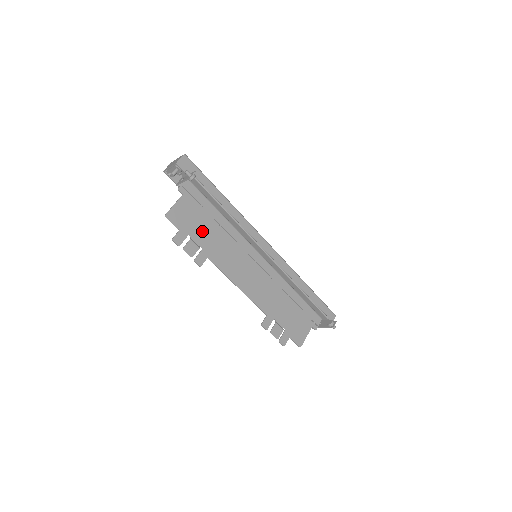
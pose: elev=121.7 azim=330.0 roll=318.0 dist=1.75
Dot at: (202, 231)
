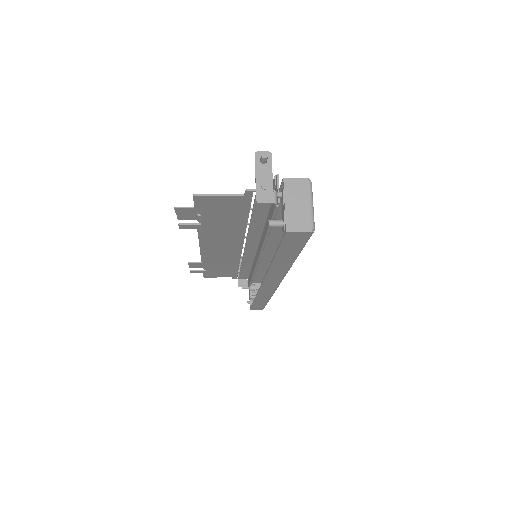
Dot at: (220, 268)
